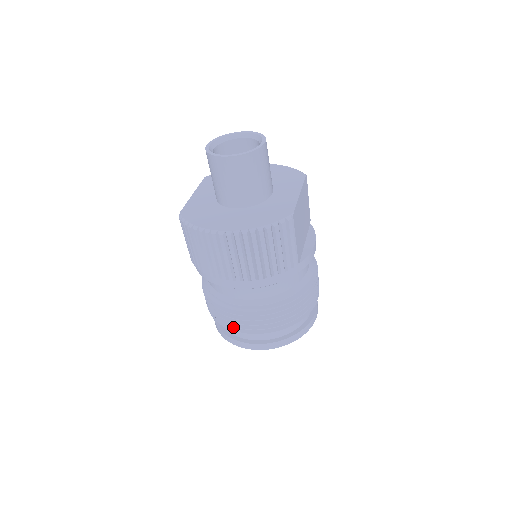
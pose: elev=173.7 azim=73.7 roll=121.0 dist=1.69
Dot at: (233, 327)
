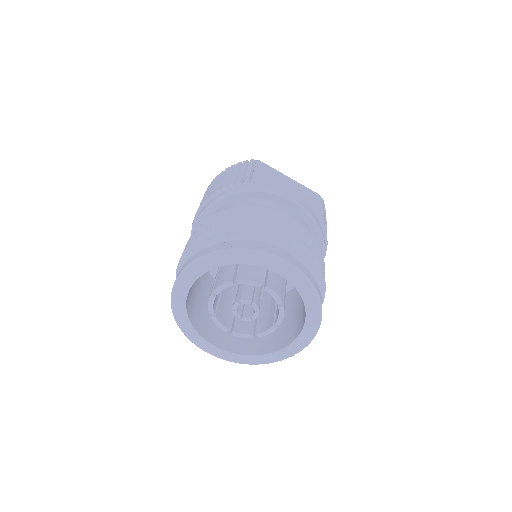
Dot at: occluded
